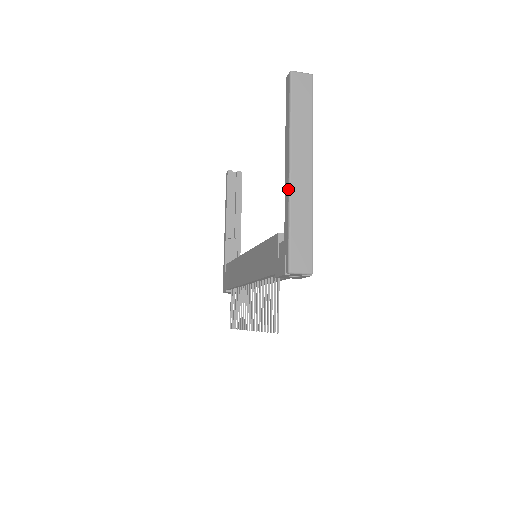
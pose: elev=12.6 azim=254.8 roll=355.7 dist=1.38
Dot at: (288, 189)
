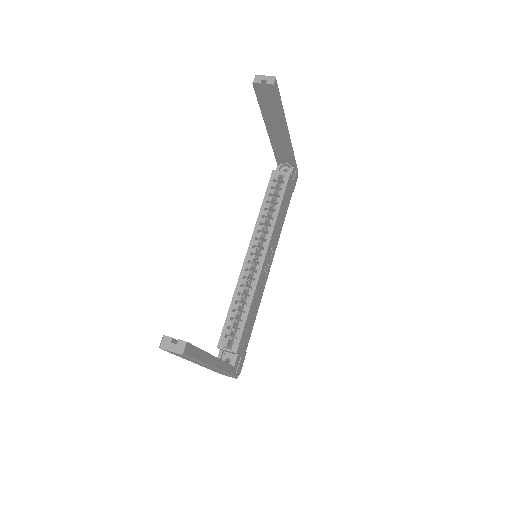
Dot at: occluded
